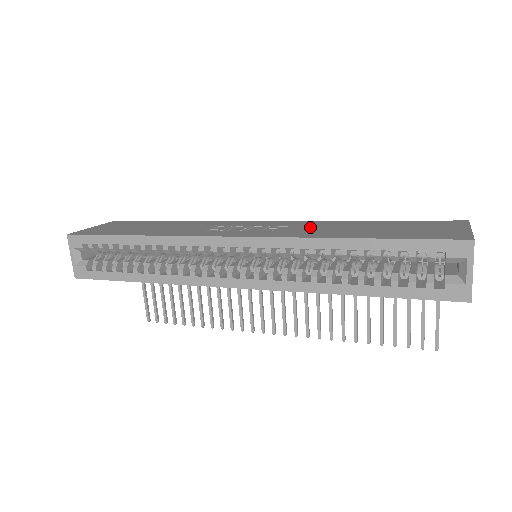
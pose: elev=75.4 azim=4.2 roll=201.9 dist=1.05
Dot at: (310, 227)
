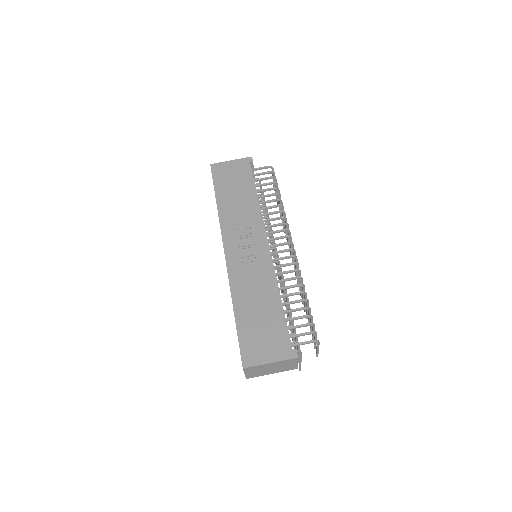
Dot at: (256, 278)
